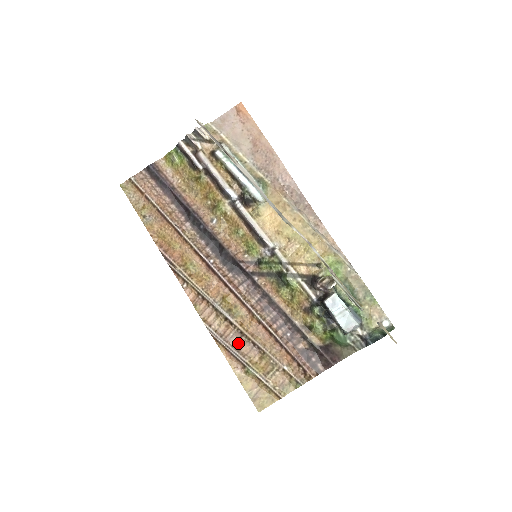
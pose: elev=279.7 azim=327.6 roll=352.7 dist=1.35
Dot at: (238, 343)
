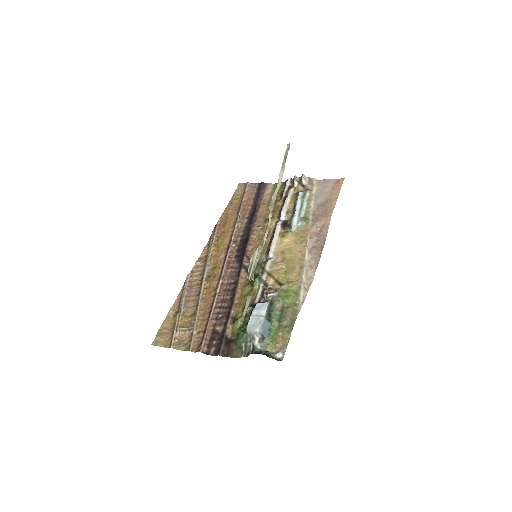
Dot at: (191, 297)
